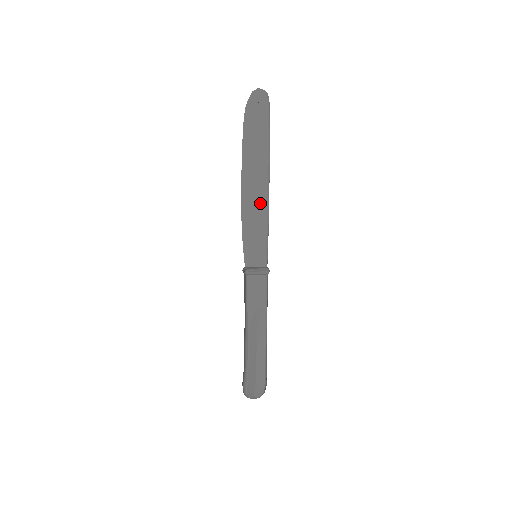
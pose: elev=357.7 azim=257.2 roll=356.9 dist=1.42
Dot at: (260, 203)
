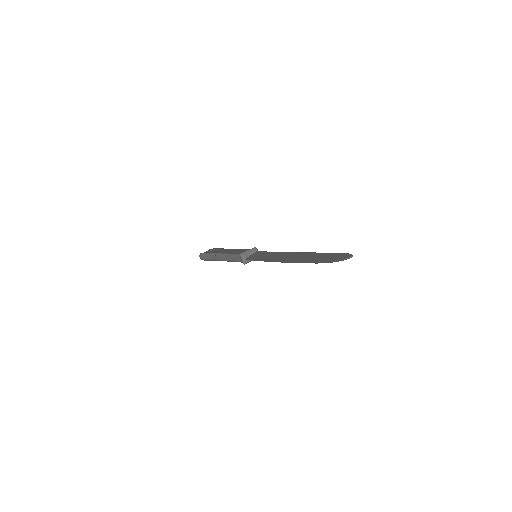
Dot at: occluded
